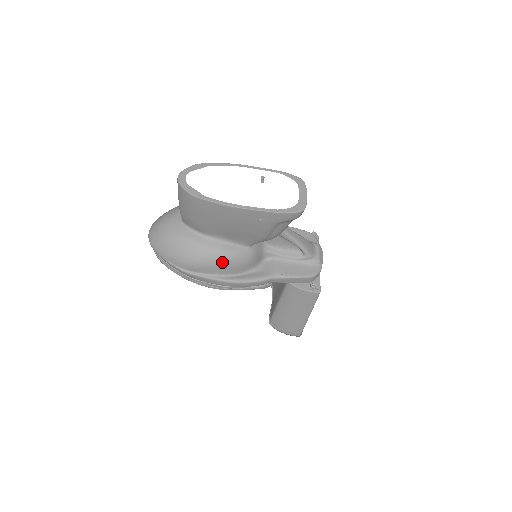
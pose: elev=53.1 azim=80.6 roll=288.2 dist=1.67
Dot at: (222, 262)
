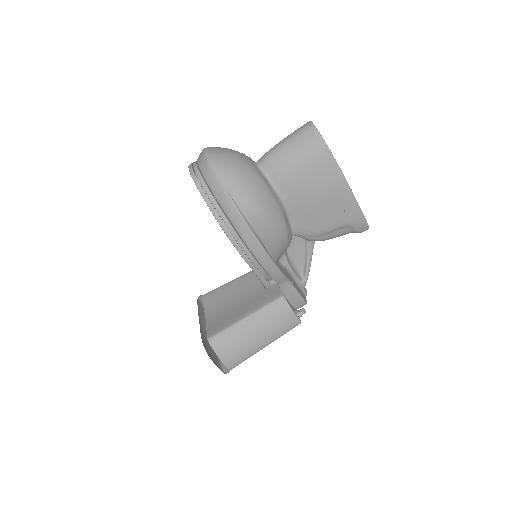
Dot at: (278, 228)
